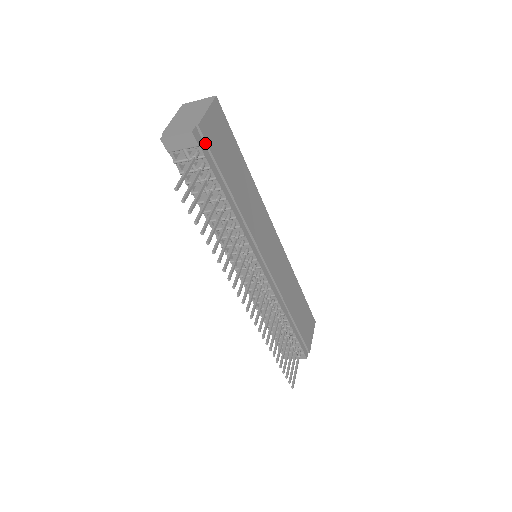
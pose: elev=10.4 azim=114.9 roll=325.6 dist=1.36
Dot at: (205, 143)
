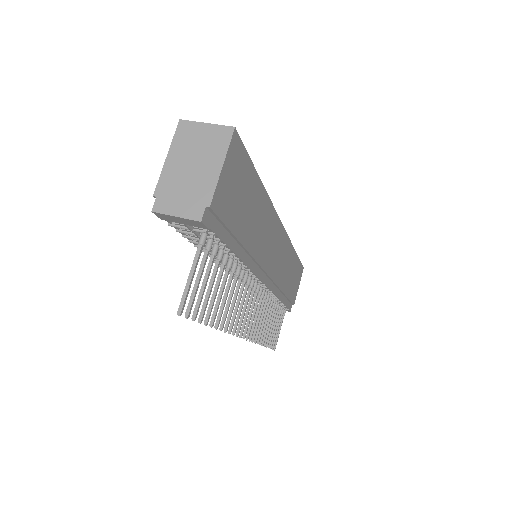
Dot at: (216, 217)
